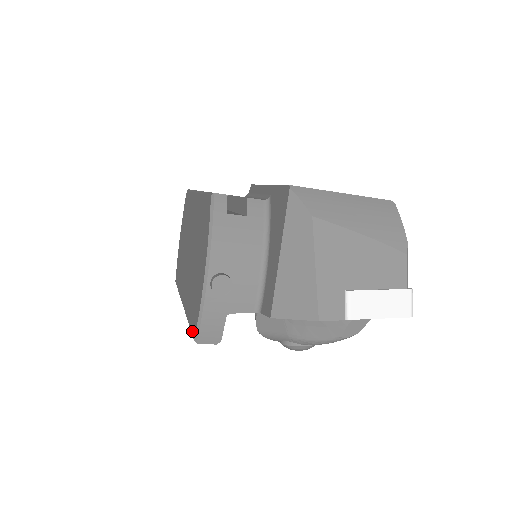
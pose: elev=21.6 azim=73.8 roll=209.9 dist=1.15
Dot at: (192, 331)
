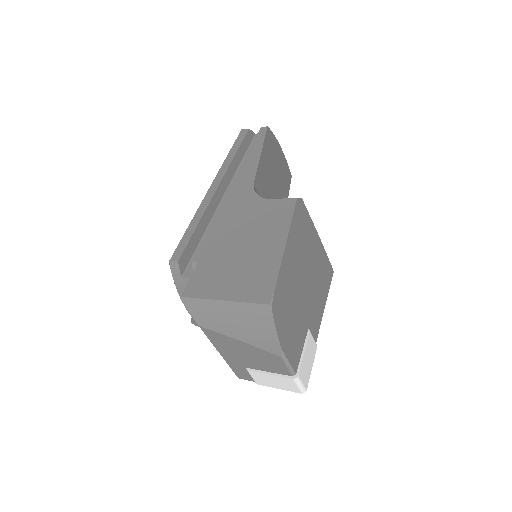
Dot at: occluded
